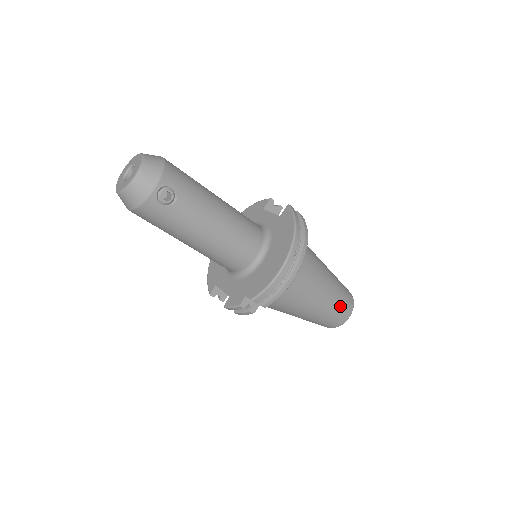
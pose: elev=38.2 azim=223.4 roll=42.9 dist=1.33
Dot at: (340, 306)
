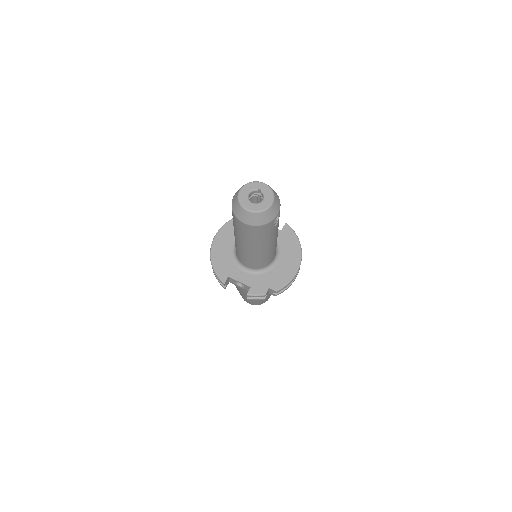
Dot at: occluded
